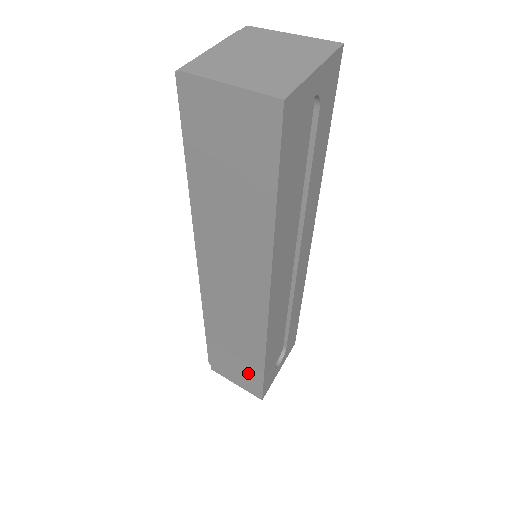
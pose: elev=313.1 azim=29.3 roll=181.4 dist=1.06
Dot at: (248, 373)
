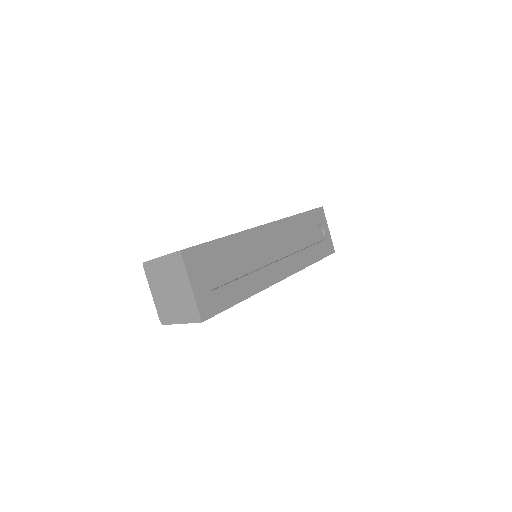
Dot at: occluded
